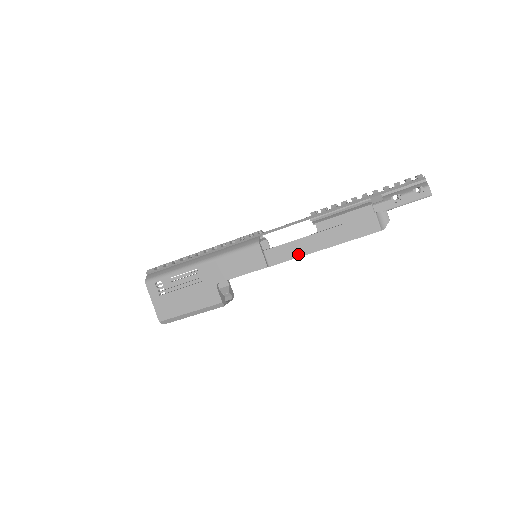
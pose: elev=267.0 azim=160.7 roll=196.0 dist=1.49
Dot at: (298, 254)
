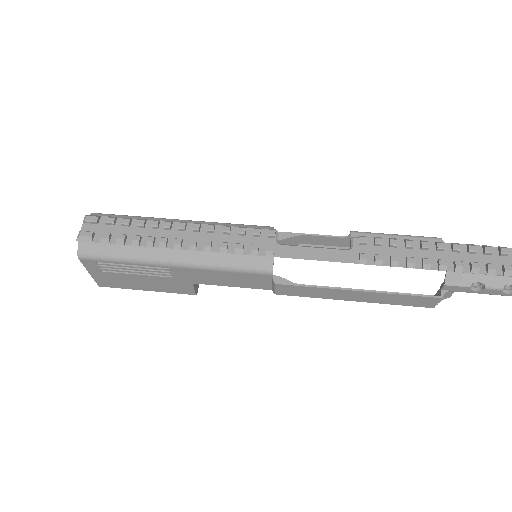
Dot at: (320, 296)
